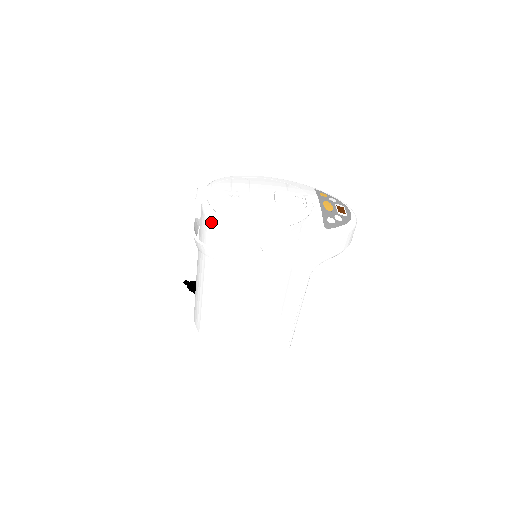
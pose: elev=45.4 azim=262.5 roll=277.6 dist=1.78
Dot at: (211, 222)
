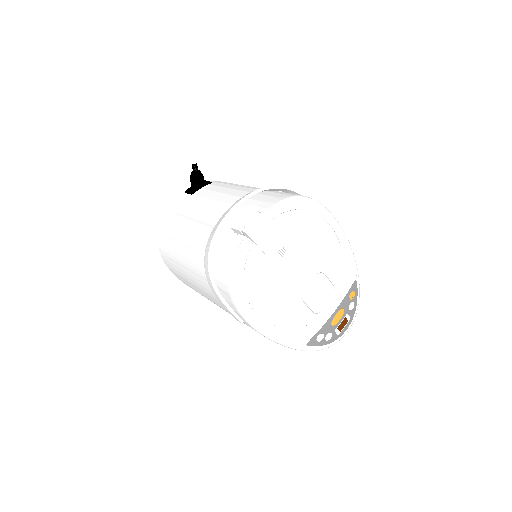
Dot at: (230, 274)
